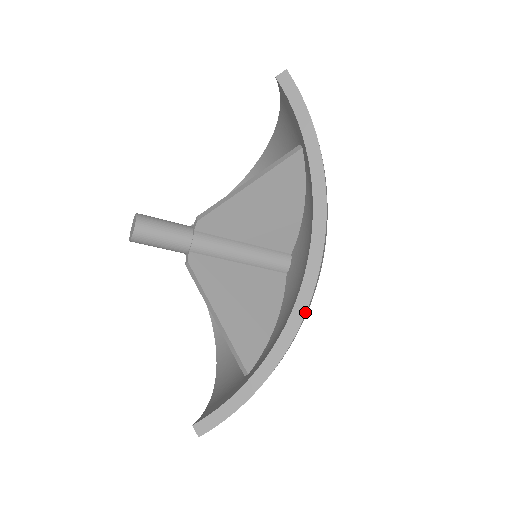
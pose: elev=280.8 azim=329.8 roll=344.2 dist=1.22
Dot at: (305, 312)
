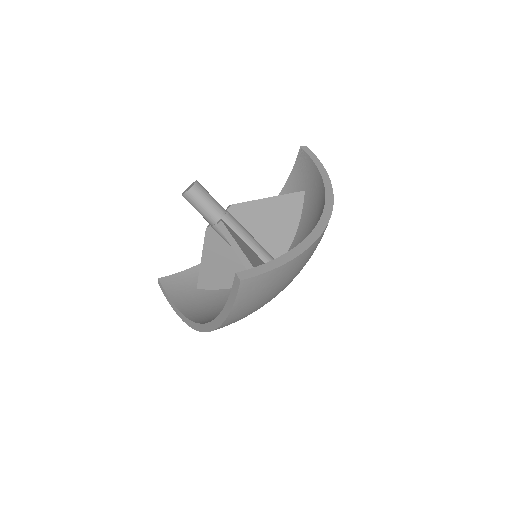
Dot at: (191, 327)
